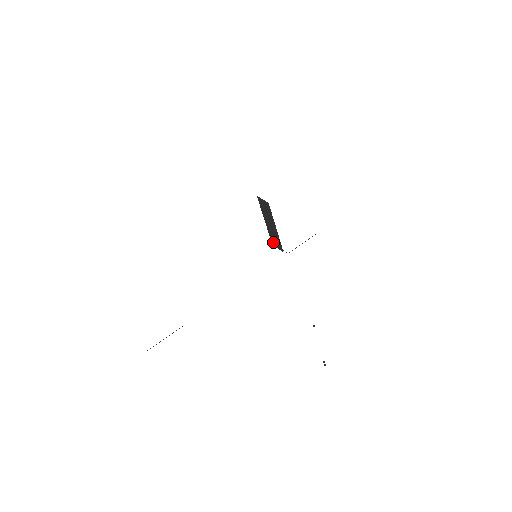
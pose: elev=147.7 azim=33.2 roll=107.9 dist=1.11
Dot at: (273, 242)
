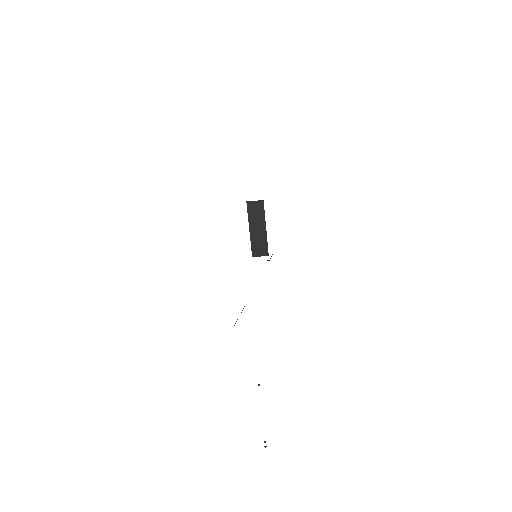
Dot at: (255, 252)
